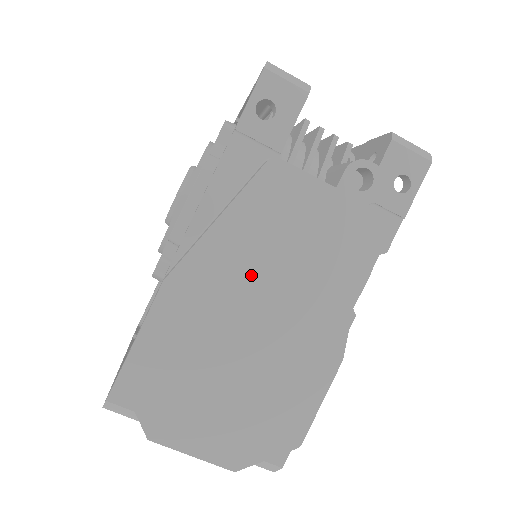
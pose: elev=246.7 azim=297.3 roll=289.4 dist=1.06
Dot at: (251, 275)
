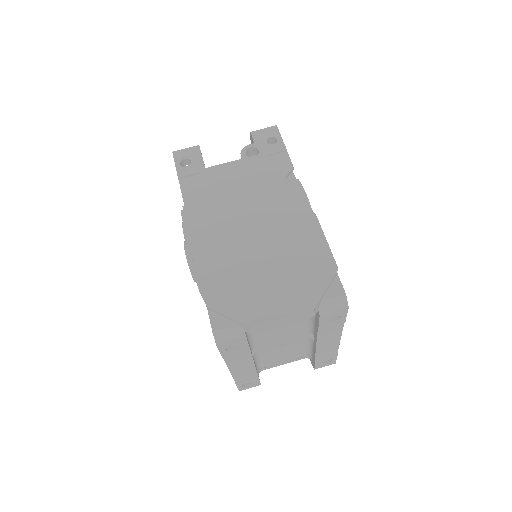
Dot at: (233, 216)
